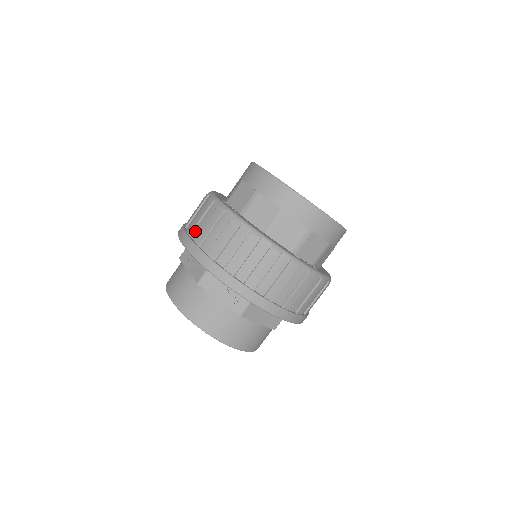
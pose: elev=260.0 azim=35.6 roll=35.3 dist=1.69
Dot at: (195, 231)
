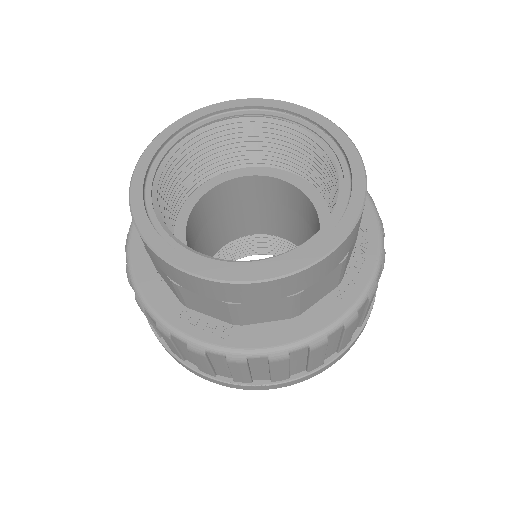
Dot at: occluded
